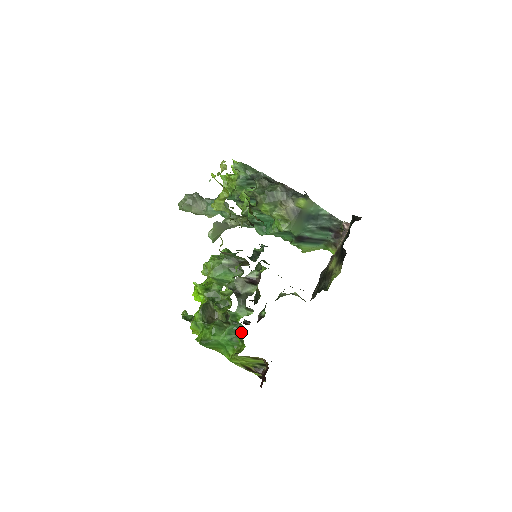
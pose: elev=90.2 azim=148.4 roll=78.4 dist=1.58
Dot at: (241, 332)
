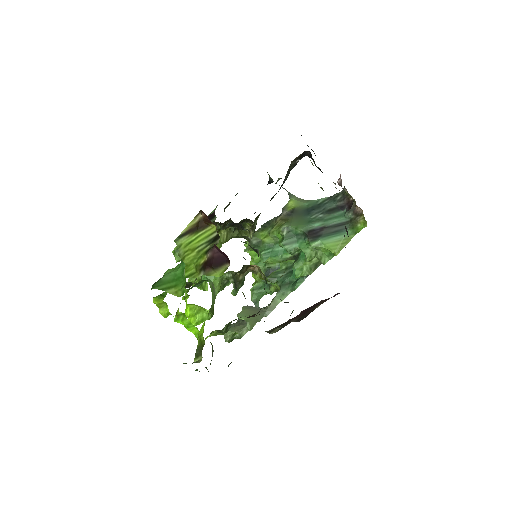
Dot at: occluded
